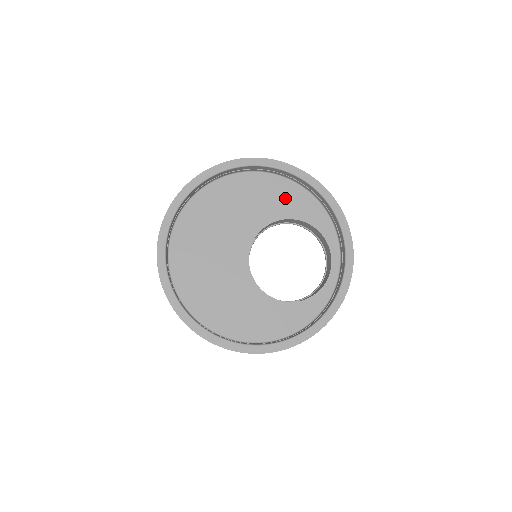
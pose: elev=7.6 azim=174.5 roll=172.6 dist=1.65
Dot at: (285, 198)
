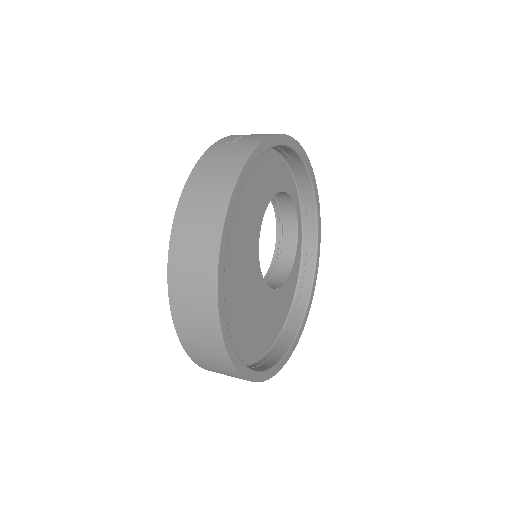
Dot at: (268, 173)
